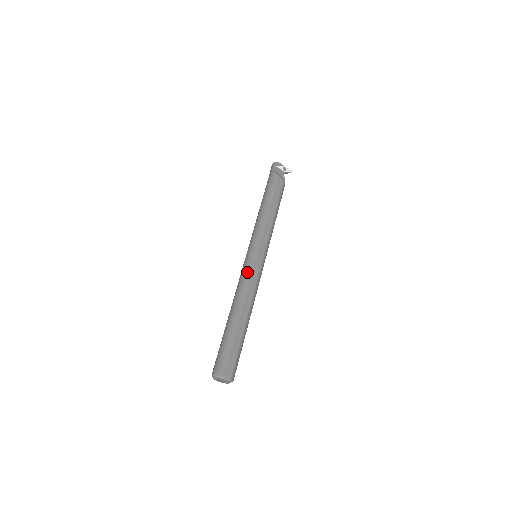
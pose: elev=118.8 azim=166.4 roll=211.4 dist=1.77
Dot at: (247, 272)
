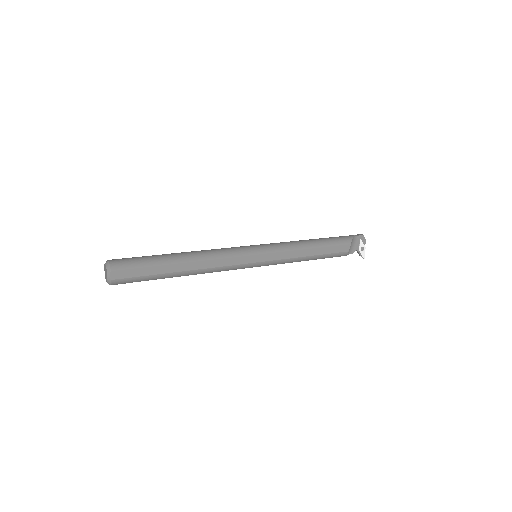
Dot at: (234, 251)
